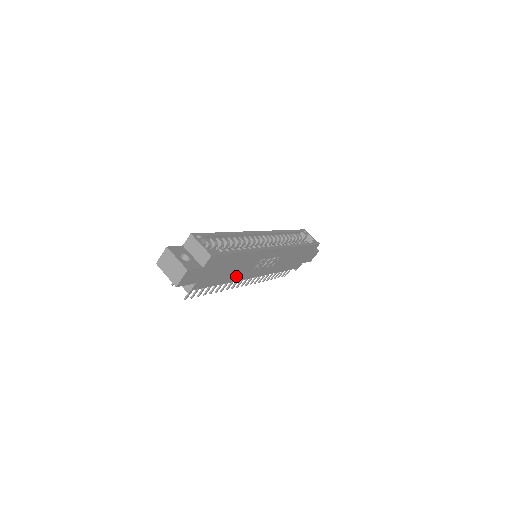
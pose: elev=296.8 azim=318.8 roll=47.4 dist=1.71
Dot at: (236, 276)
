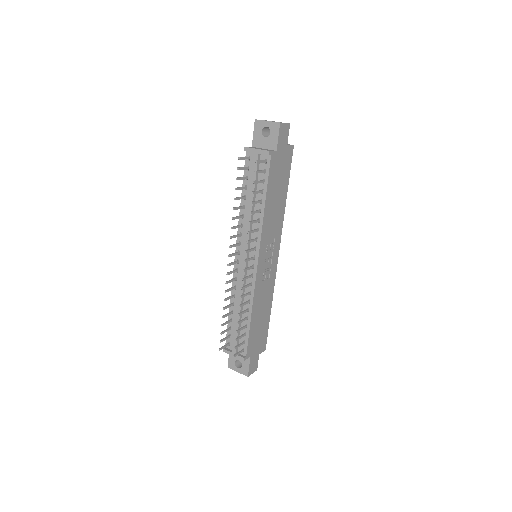
Dot at: (267, 219)
